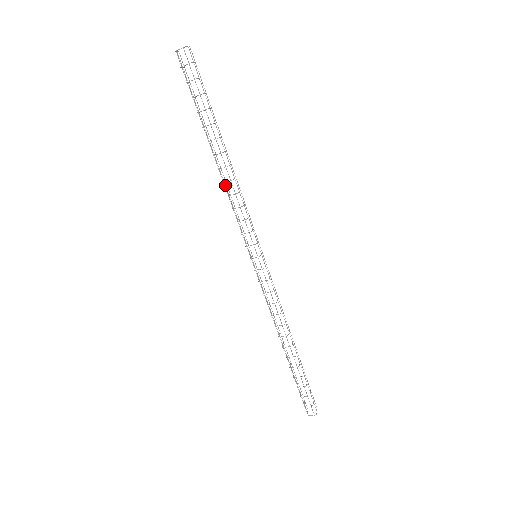
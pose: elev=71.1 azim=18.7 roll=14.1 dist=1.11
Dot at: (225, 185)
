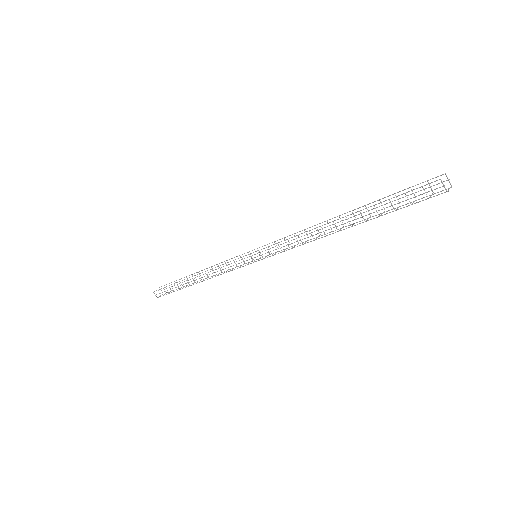
Dot at: occluded
